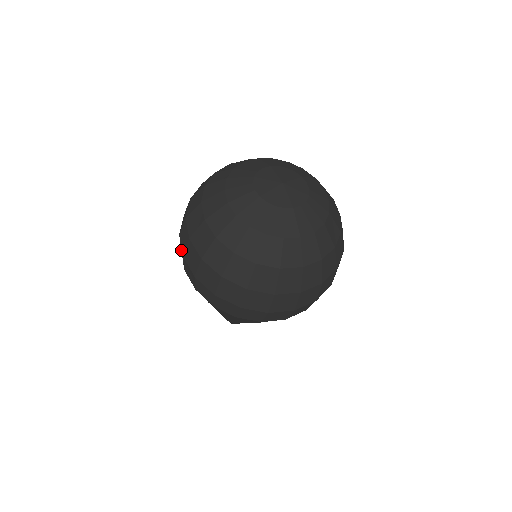
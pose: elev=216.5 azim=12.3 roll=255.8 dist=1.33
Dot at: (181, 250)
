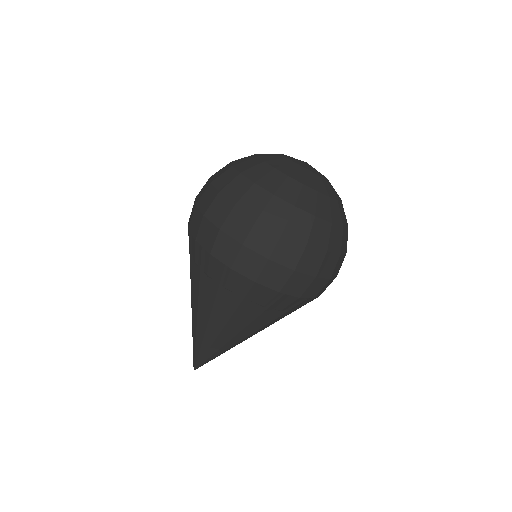
Dot at: (195, 220)
